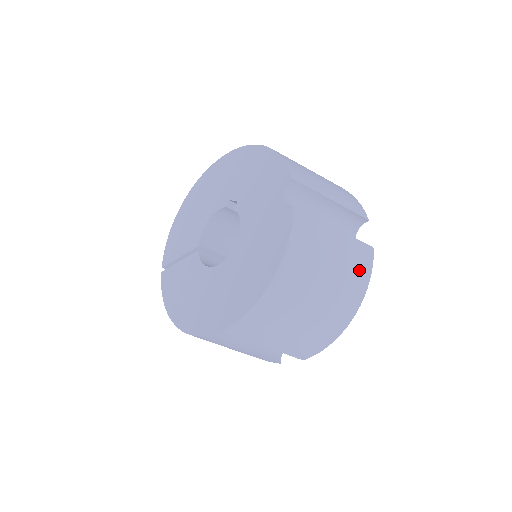
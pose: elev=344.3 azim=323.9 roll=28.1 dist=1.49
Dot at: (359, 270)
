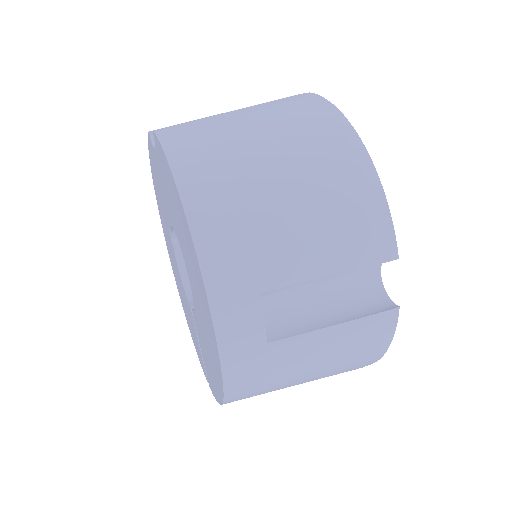
Dot at: (302, 107)
